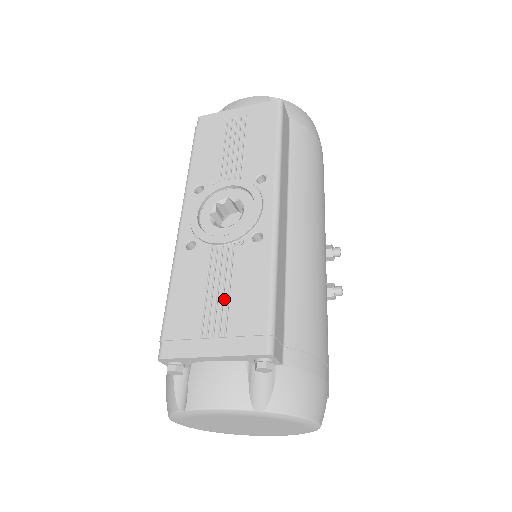
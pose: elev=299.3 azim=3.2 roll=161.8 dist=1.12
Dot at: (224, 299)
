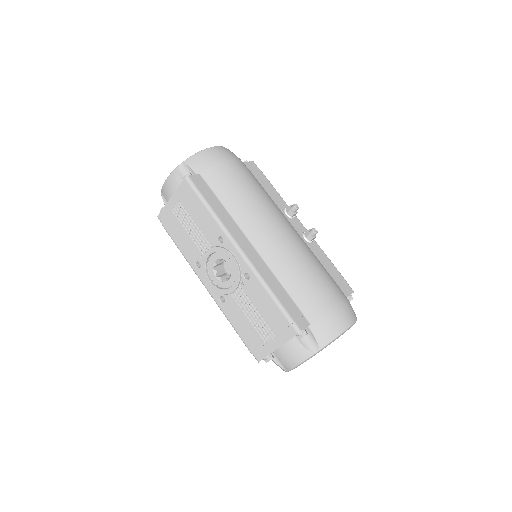
Dot at: (260, 319)
